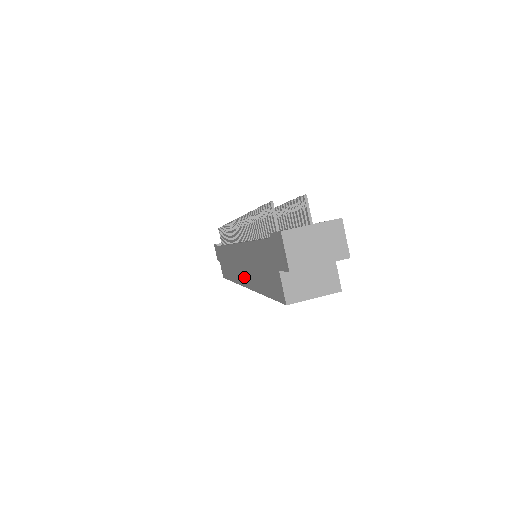
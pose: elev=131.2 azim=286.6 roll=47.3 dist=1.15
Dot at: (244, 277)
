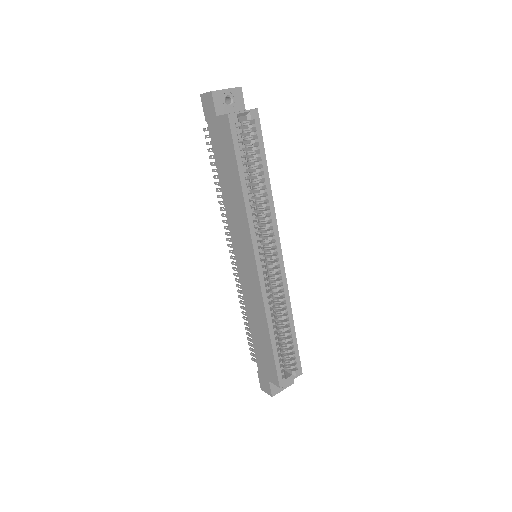
Dot at: (248, 247)
